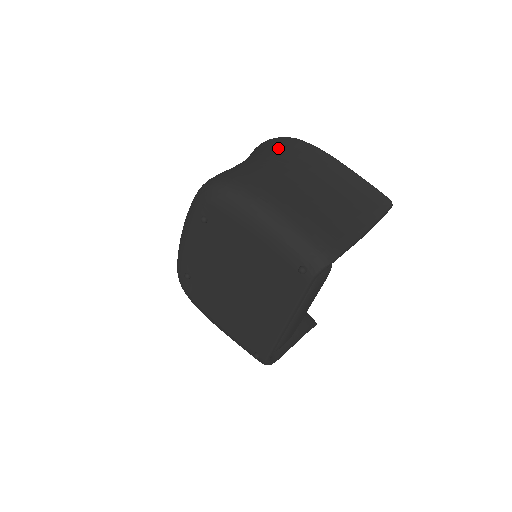
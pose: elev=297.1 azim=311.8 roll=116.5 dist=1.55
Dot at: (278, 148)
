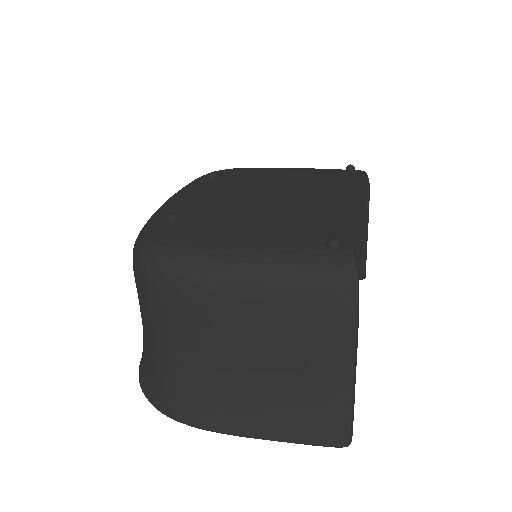
Dot at: occluded
